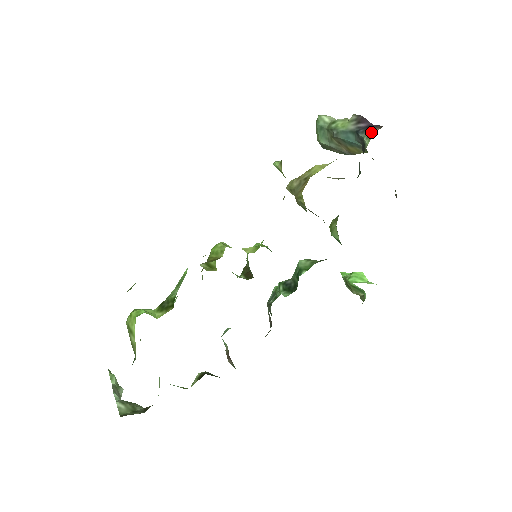
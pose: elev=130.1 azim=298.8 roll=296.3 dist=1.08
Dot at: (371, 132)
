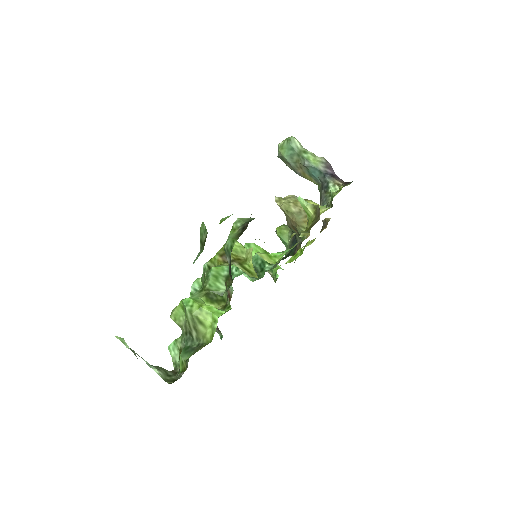
Dot at: (338, 184)
